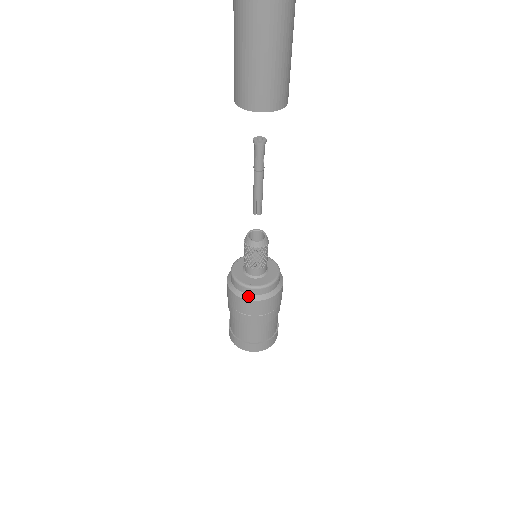
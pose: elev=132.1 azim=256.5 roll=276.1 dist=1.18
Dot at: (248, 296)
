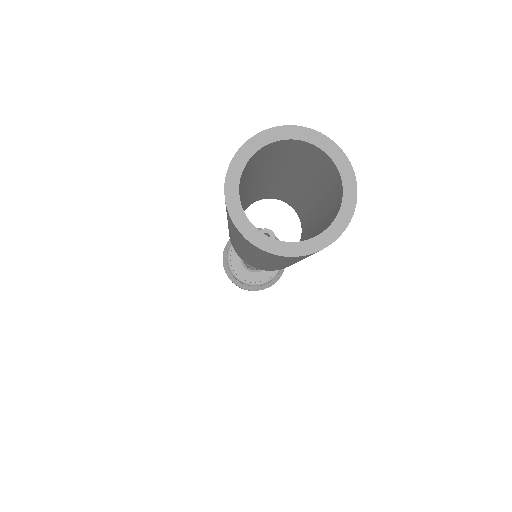
Dot at: (237, 282)
